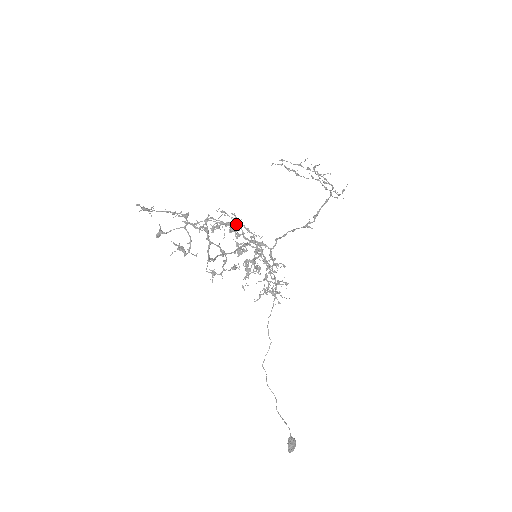
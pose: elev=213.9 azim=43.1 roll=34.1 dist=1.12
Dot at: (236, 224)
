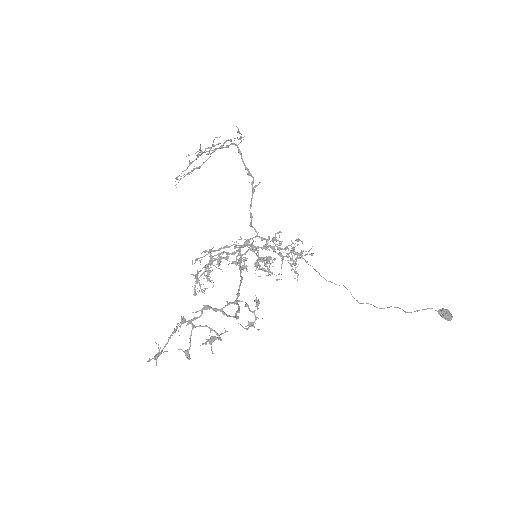
Dot at: (215, 255)
